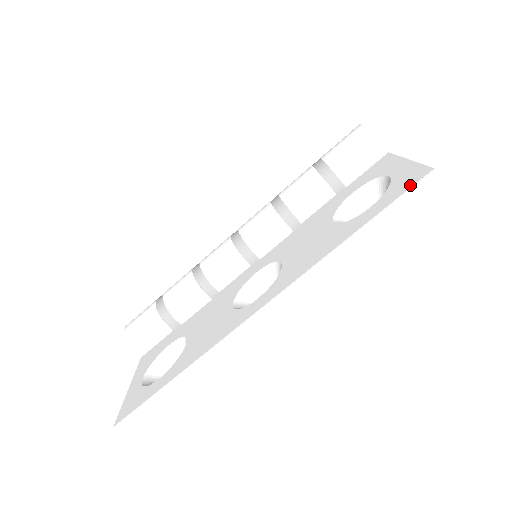
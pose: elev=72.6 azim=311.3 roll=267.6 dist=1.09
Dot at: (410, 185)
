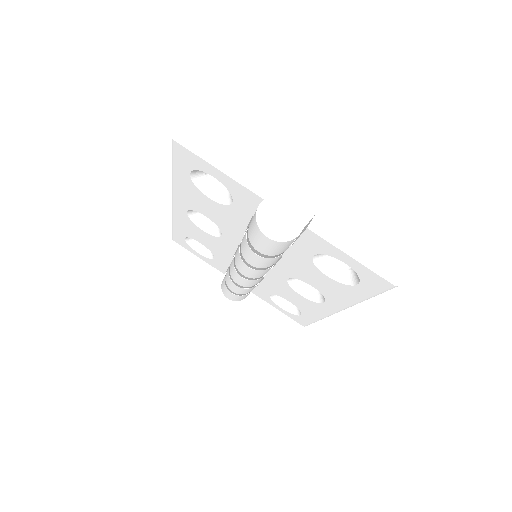
Dot at: (383, 288)
